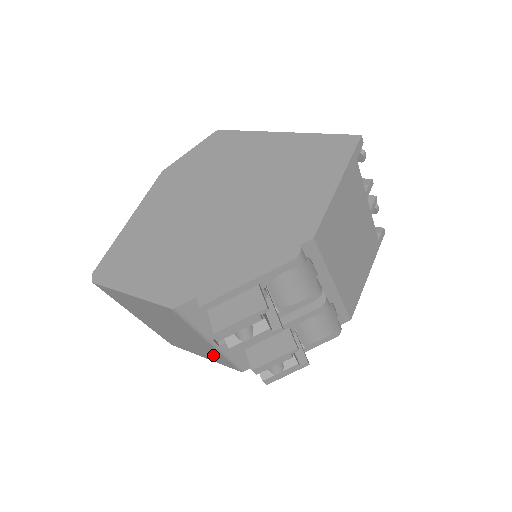
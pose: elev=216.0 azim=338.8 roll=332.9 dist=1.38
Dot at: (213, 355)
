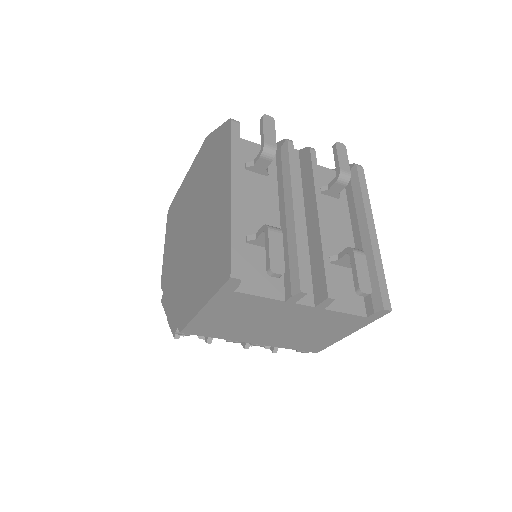
Dot at: occluded
